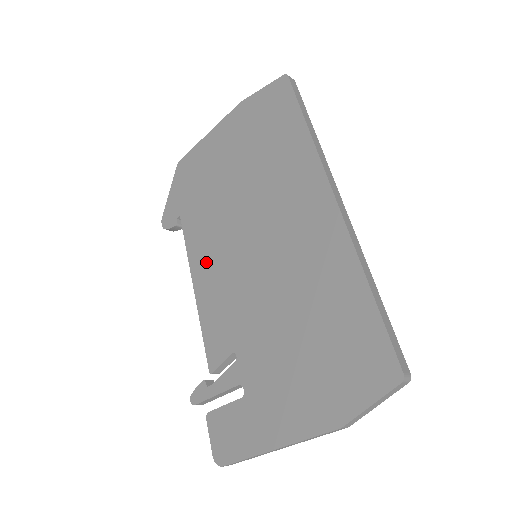
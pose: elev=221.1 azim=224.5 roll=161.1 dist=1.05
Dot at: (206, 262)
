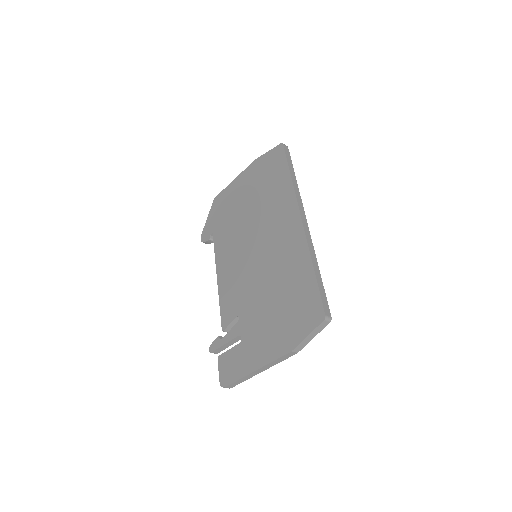
Dot at: (226, 261)
